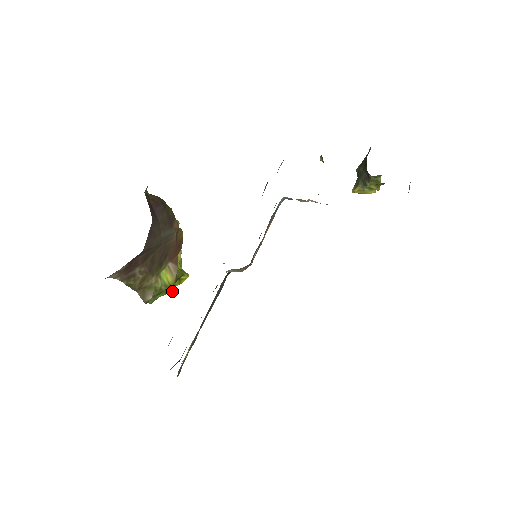
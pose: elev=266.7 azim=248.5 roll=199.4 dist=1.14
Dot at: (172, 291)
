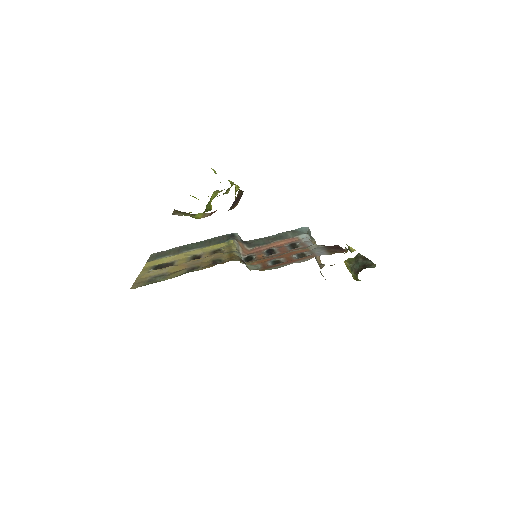
Dot at: occluded
